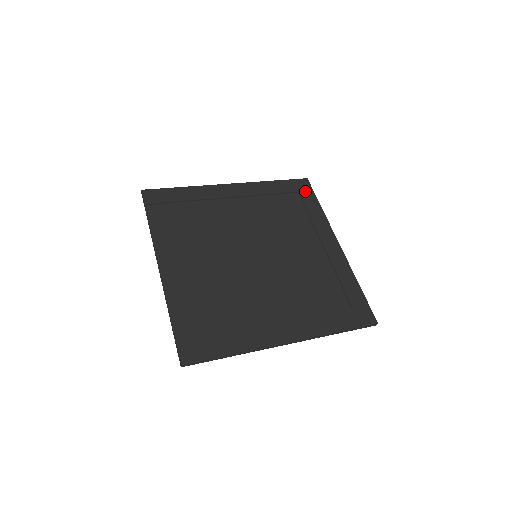
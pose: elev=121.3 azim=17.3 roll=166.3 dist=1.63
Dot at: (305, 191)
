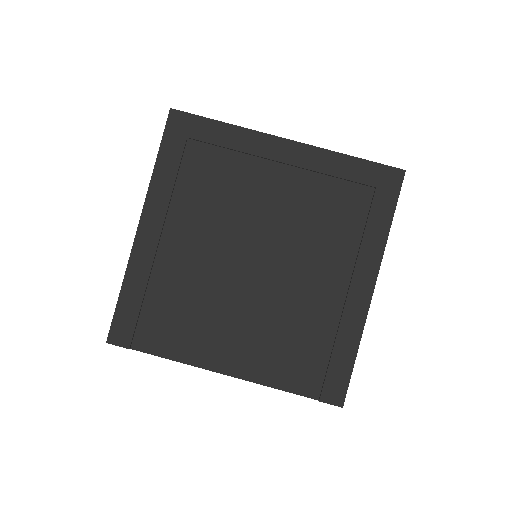
Dot at: (190, 127)
